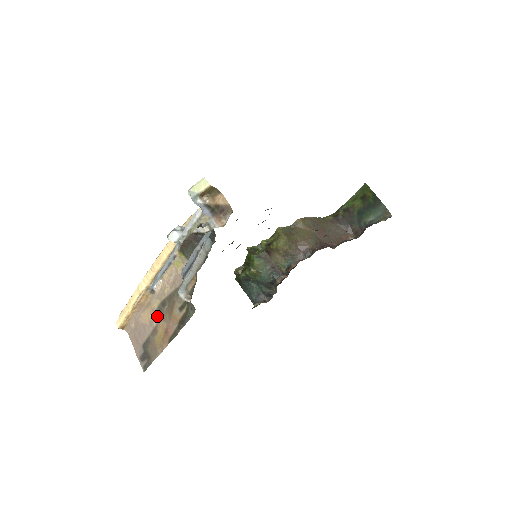
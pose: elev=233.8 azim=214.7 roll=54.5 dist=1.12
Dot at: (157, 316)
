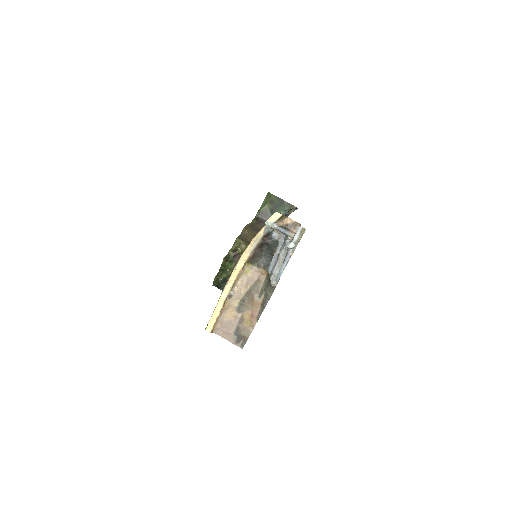
Dot at: (240, 310)
